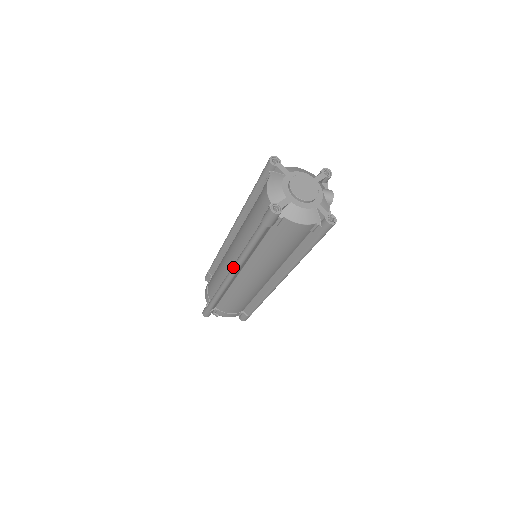
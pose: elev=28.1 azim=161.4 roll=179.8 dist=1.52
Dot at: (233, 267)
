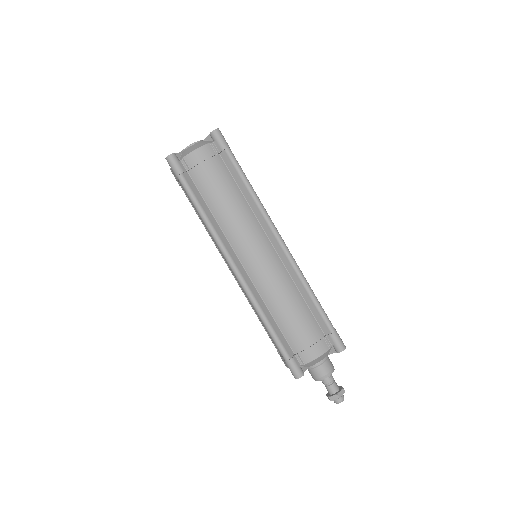
Dot at: occluded
